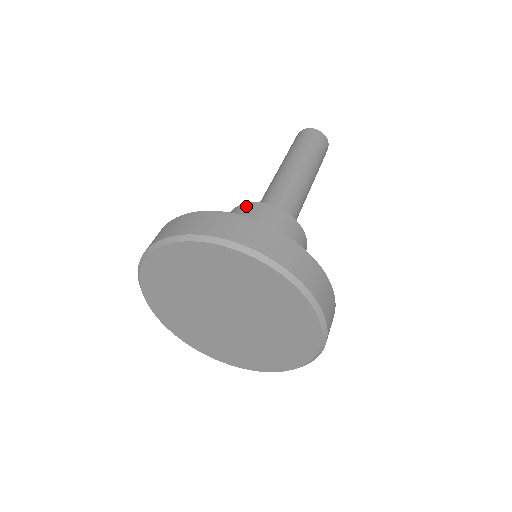
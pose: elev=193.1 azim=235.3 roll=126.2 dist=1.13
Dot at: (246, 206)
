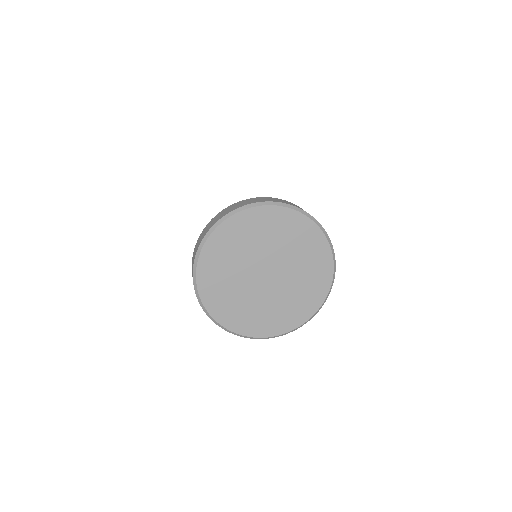
Dot at: occluded
